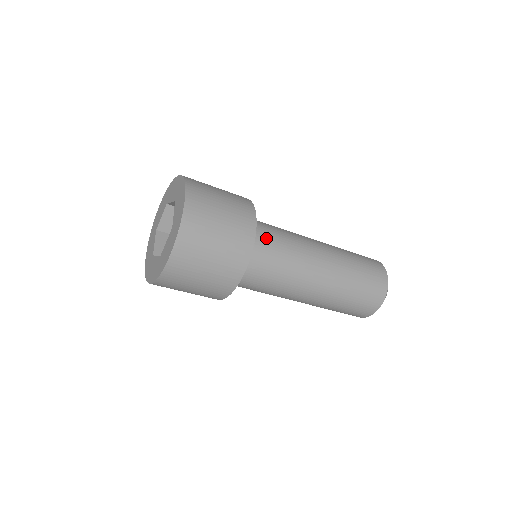
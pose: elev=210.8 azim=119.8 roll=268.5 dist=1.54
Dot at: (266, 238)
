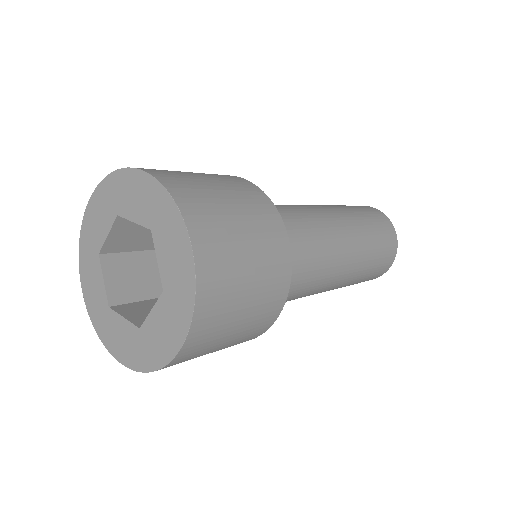
Dot at: occluded
